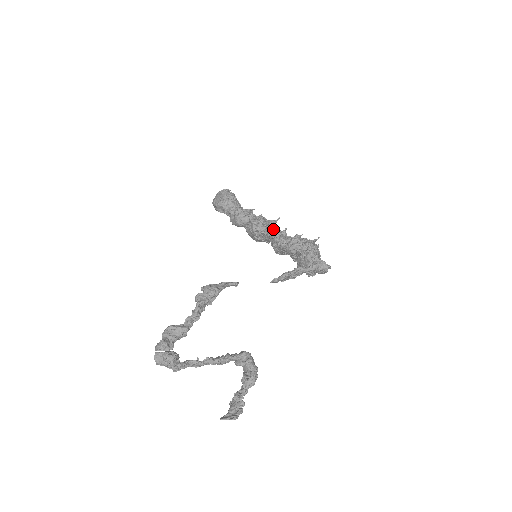
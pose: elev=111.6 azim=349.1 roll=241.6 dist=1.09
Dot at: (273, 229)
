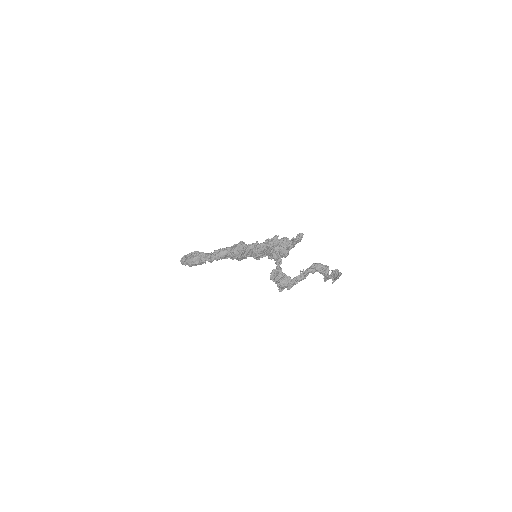
Dot at: (250, 244)
